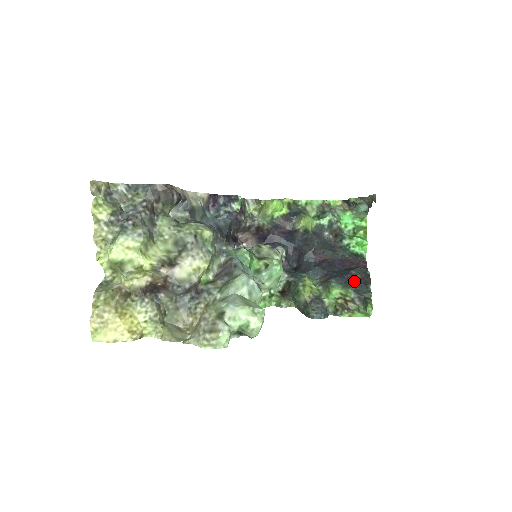
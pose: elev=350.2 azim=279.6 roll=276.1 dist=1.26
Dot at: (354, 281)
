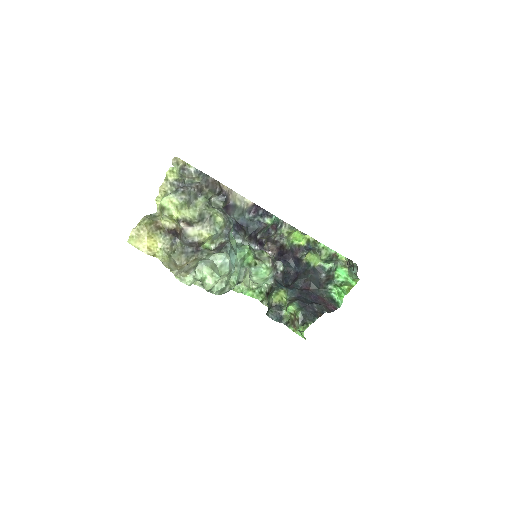
Dot at: (309, 309)
